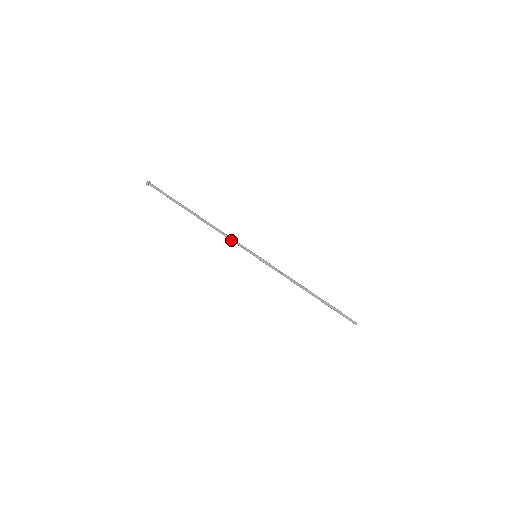
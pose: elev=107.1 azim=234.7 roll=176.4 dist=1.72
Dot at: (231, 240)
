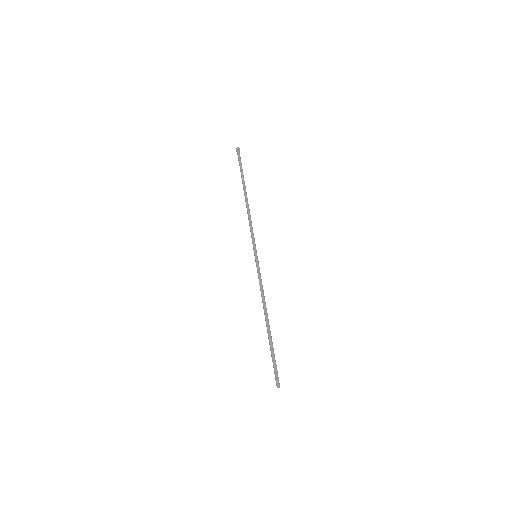
Dot at: (250, 229)
